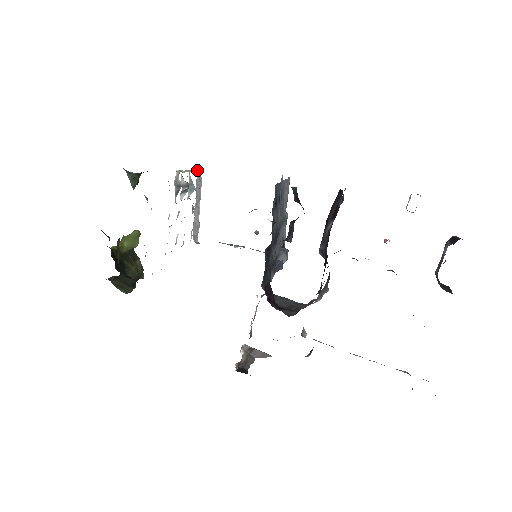
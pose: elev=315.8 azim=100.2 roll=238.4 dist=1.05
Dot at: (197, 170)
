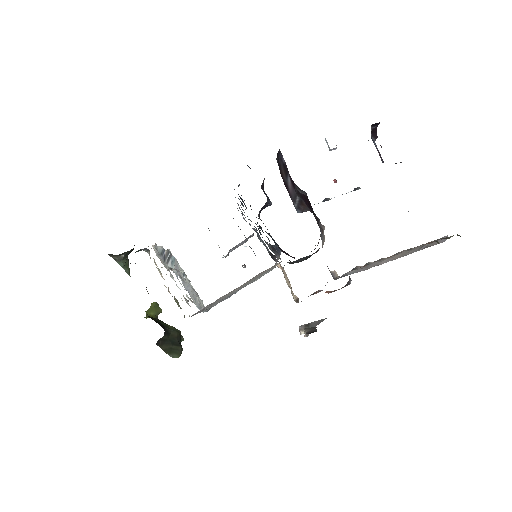
Dot at: occluded
